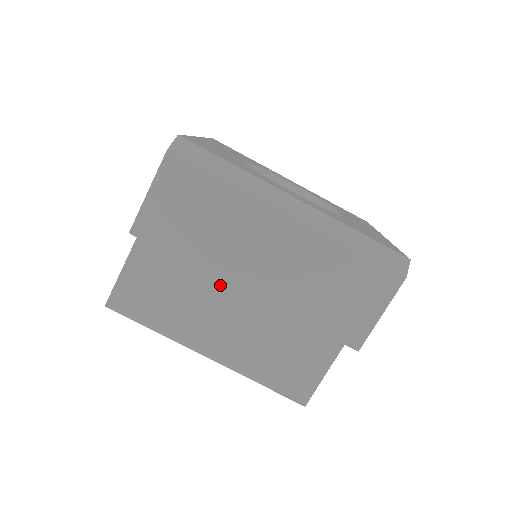
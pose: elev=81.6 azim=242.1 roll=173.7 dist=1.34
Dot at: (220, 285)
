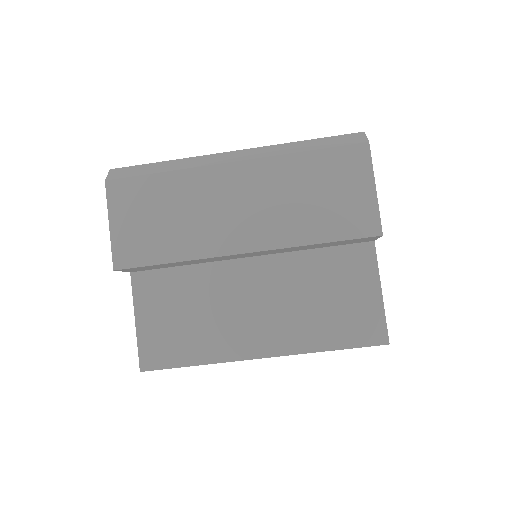
Dot at: (228, 279)
